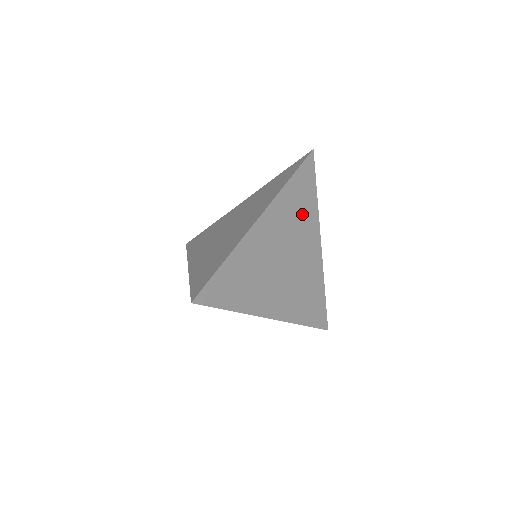
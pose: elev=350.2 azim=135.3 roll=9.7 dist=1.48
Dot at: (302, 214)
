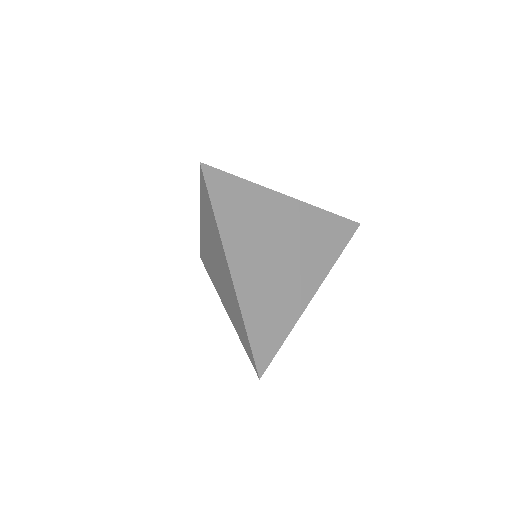
Dot at: (320, 248)
